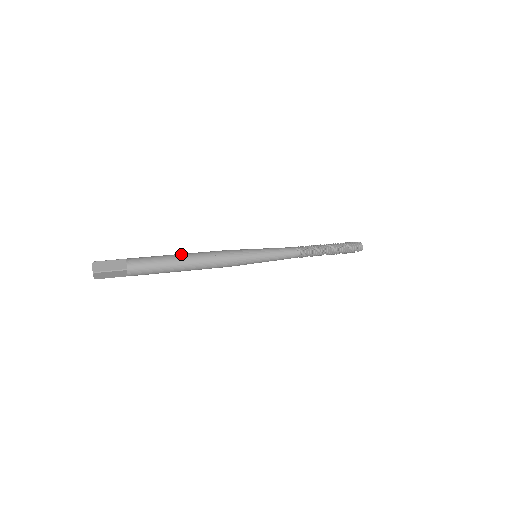
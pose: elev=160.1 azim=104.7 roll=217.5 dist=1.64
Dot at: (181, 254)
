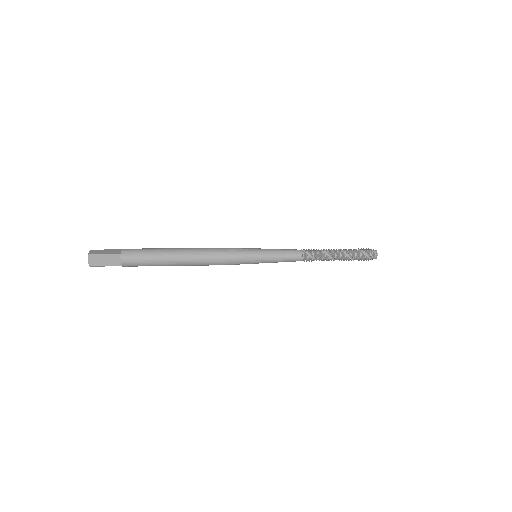
Dot at: (177, 248)
